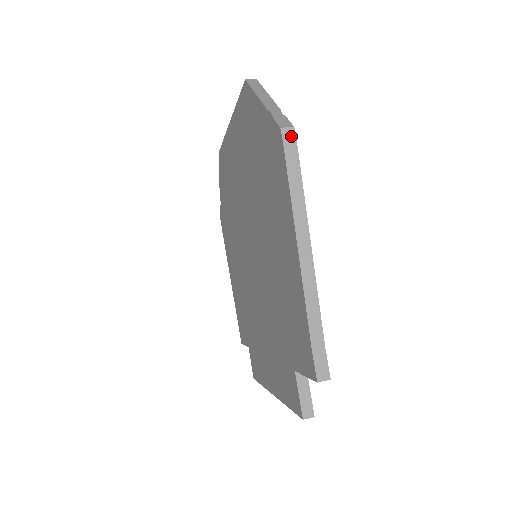
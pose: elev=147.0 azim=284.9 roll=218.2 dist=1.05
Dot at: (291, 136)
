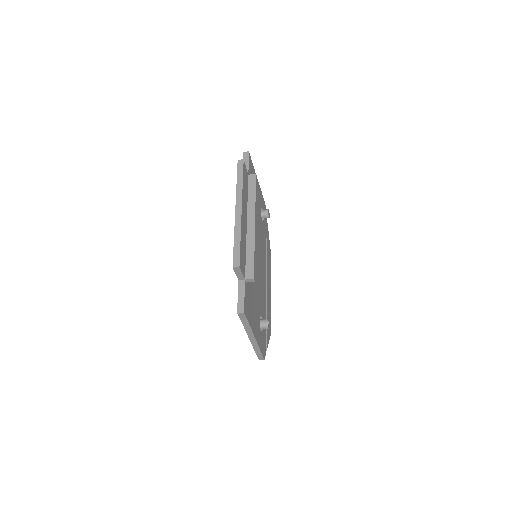
Dot at: occluded
